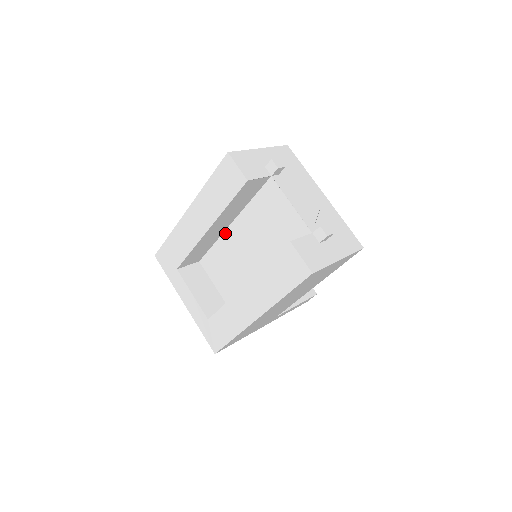
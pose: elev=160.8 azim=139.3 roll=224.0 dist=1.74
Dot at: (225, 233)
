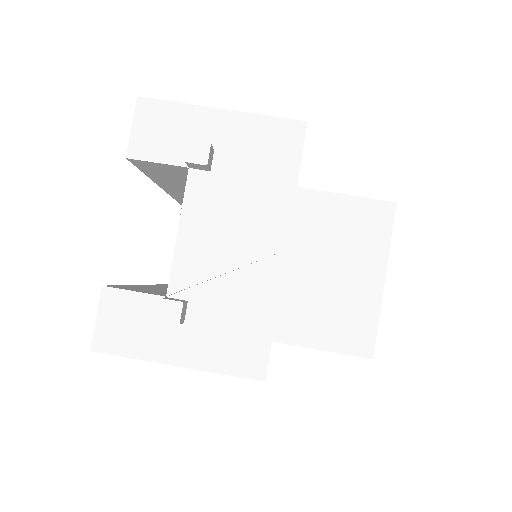
Dot at: occluded
